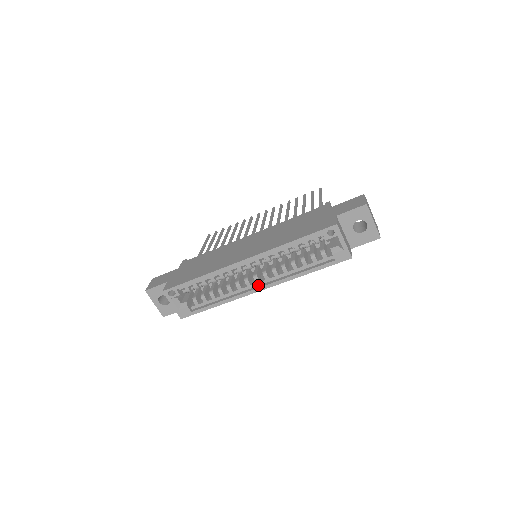
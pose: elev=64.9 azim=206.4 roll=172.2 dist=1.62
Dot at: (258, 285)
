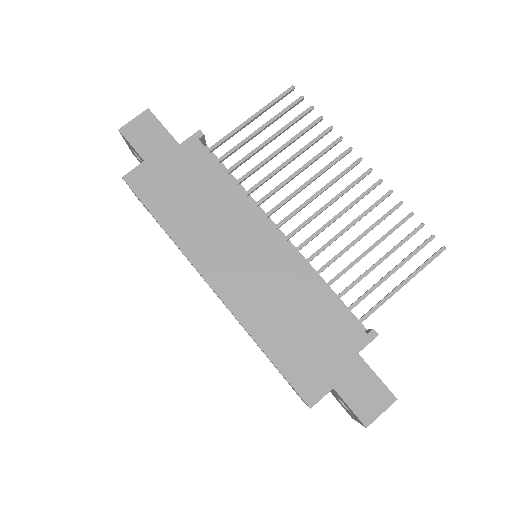
Dot at: occluded
